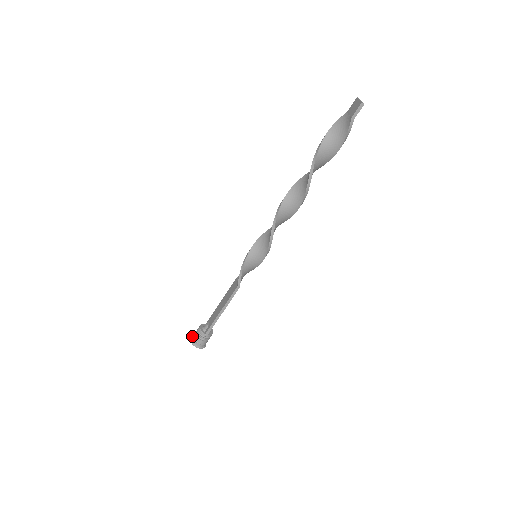
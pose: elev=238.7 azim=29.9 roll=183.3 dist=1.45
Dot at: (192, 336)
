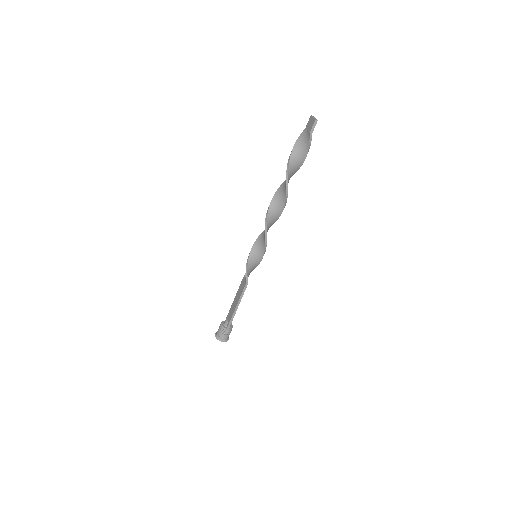
Dot at: (216, 333)
